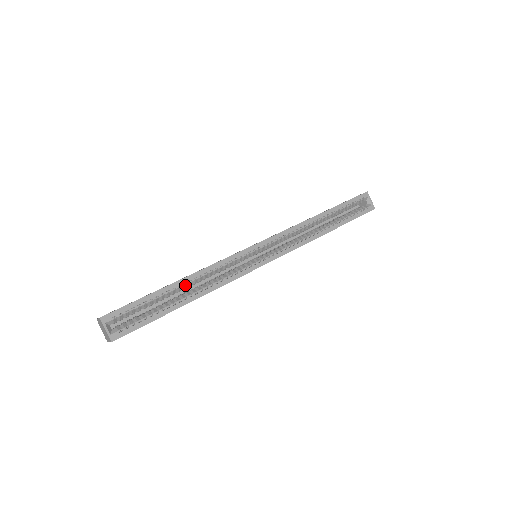
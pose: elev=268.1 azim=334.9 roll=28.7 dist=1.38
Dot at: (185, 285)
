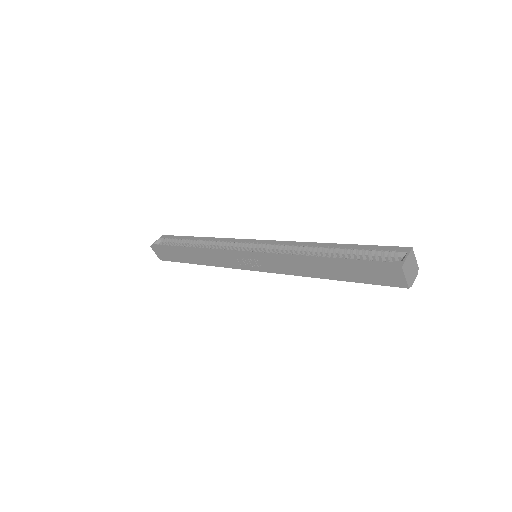
Dot at: (201, 242)
